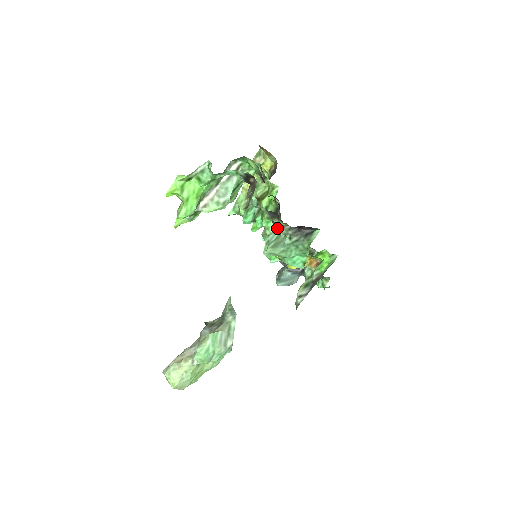
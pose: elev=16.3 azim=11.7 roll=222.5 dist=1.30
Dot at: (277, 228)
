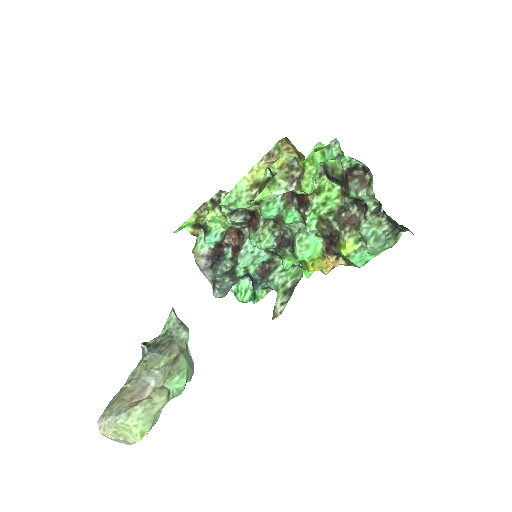
Dot at: (369, 224)
